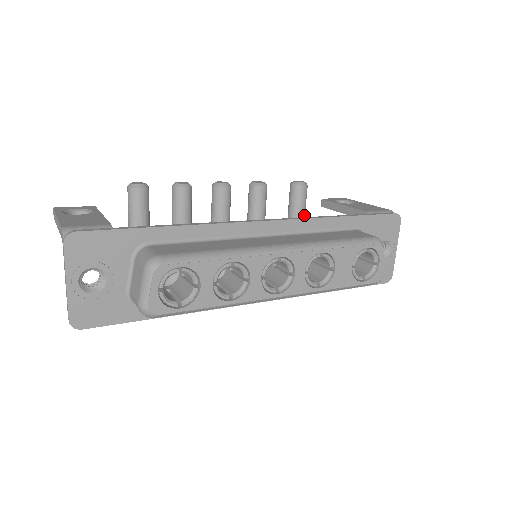
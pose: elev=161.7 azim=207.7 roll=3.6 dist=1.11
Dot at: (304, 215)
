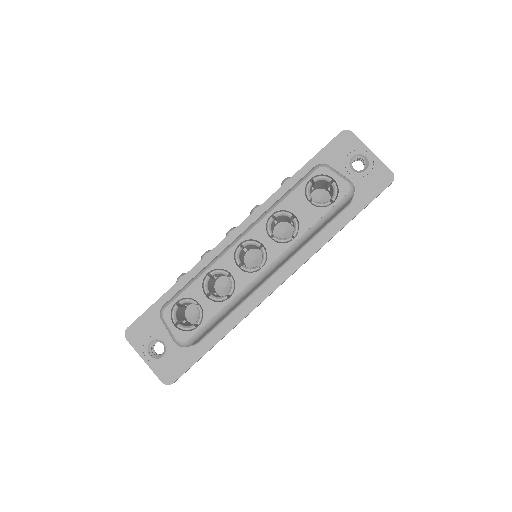
Dot at: occluded
